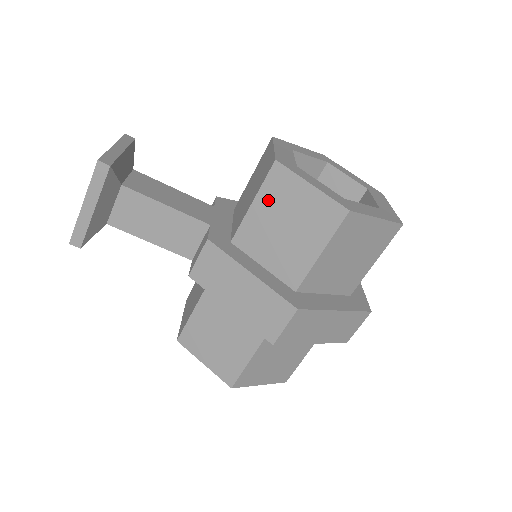
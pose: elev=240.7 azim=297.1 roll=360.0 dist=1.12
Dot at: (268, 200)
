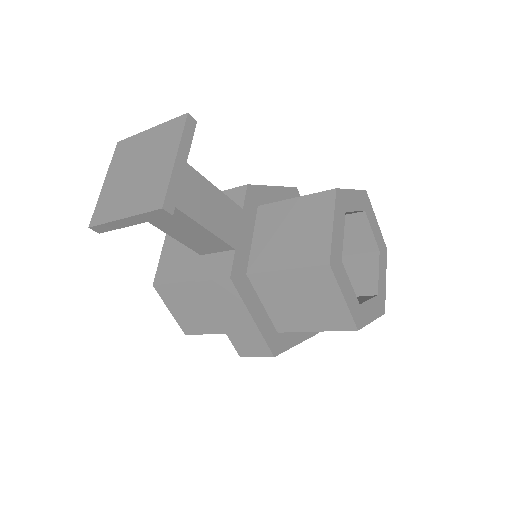
Dot at: (301, 279)
